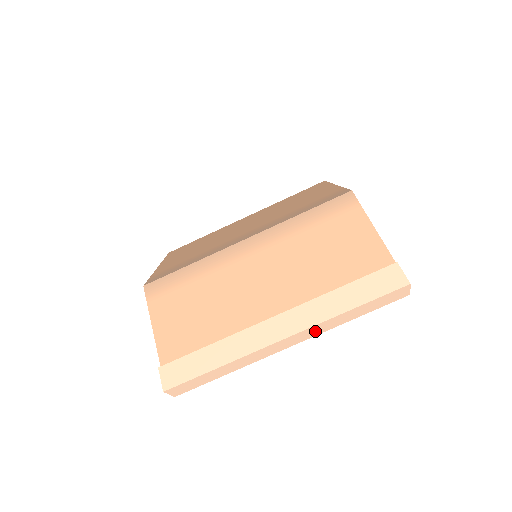
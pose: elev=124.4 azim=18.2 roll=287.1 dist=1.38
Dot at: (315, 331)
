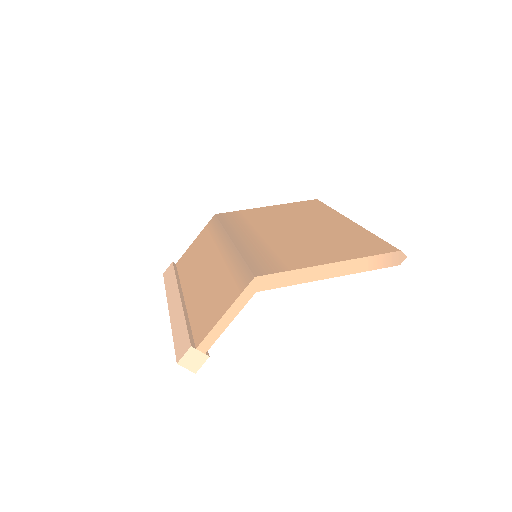
Dot at: occluded
